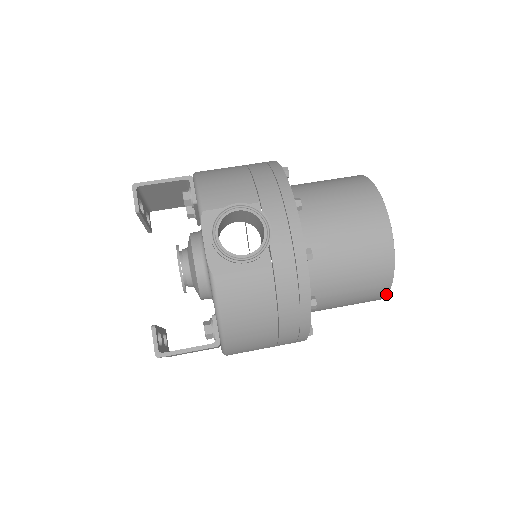
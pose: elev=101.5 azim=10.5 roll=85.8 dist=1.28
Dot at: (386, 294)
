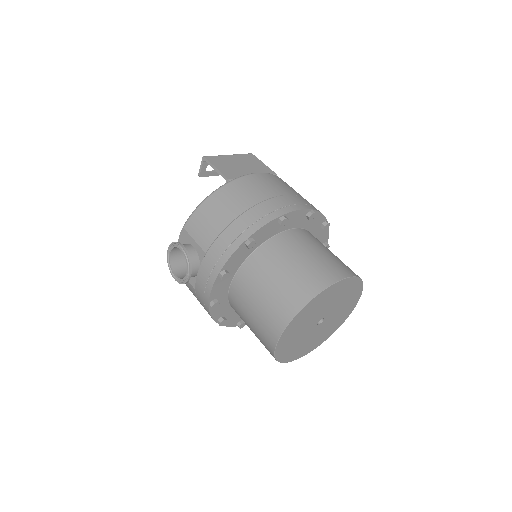
Dot at: (289, 361)
